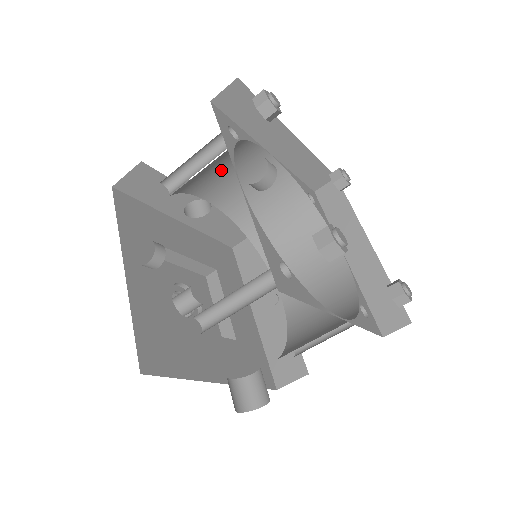
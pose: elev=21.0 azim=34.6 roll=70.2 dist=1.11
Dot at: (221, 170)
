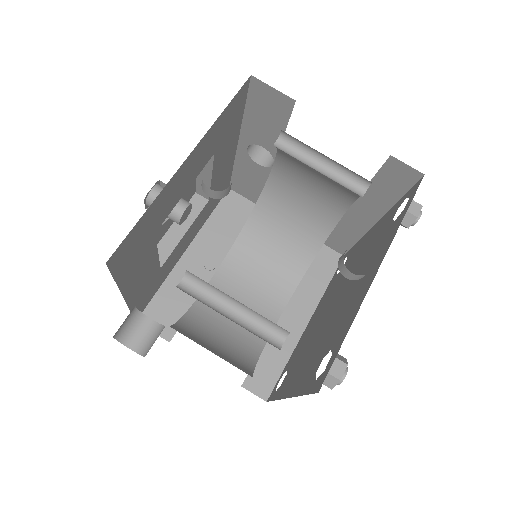
Dot at: (316, 174)
